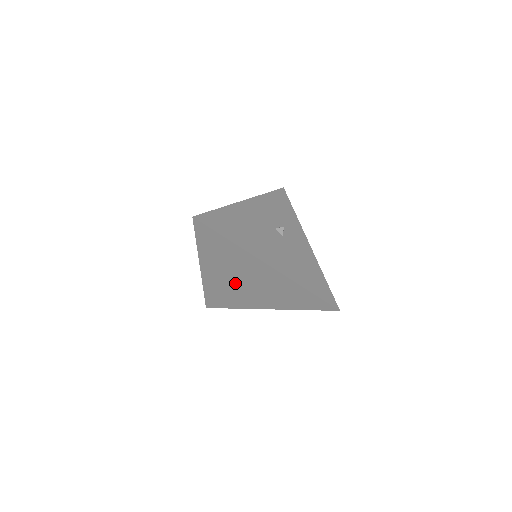
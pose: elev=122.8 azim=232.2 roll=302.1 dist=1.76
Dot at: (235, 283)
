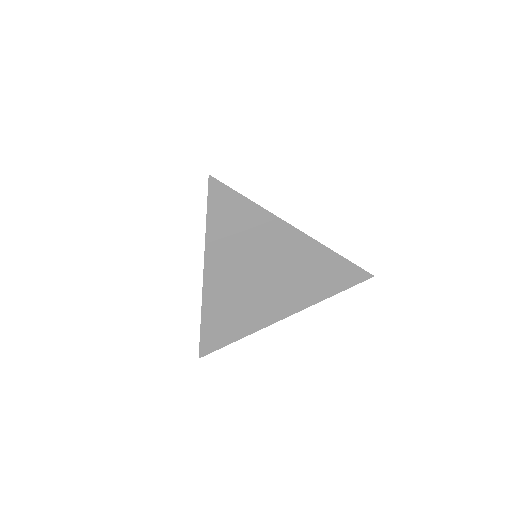
Dot at: (249, 284)
